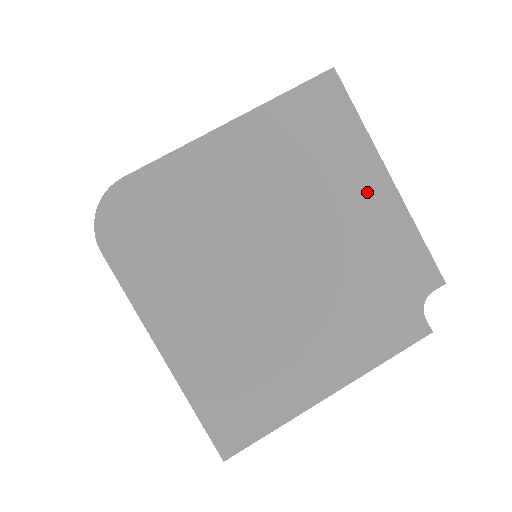
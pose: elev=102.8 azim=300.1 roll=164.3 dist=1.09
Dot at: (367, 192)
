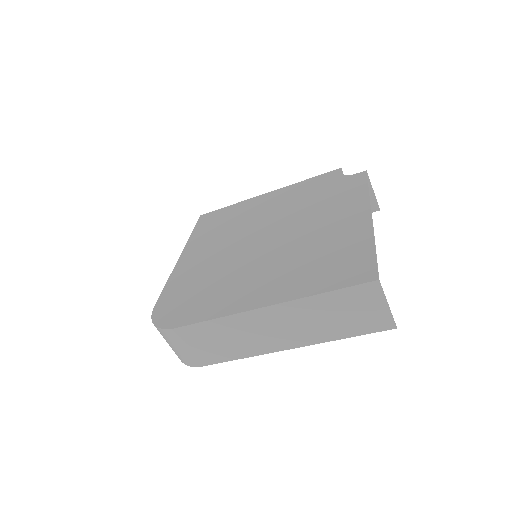
Dot at: (264, 202)
